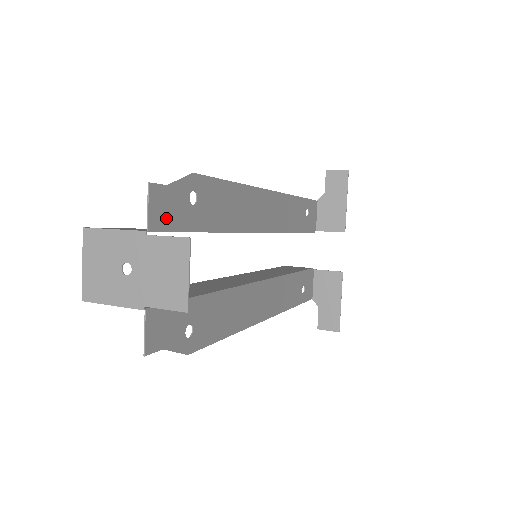
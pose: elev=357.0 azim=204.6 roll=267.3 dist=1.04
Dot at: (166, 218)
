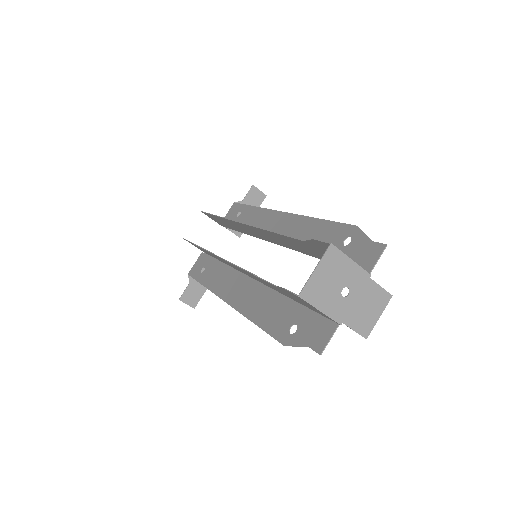
Dot at: (361, 262)
